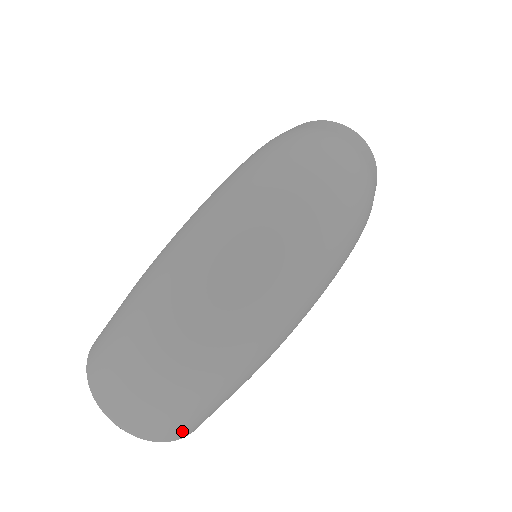
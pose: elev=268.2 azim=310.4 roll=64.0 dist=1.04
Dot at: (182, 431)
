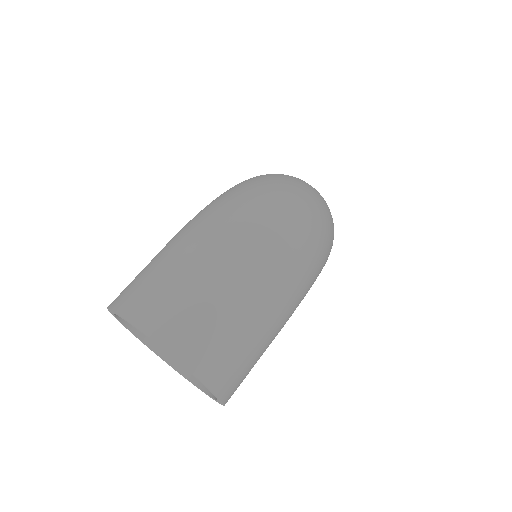
Dot at: (228, 374)
